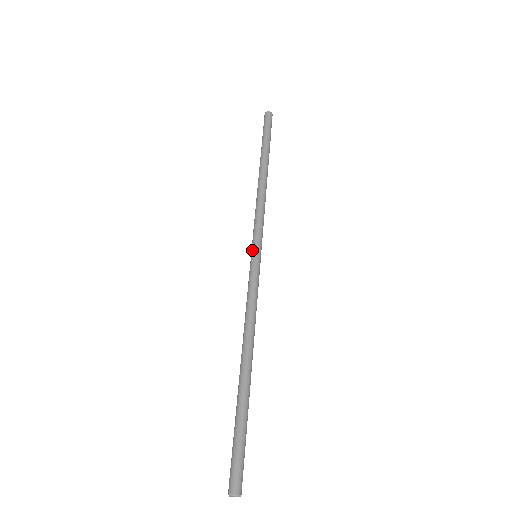
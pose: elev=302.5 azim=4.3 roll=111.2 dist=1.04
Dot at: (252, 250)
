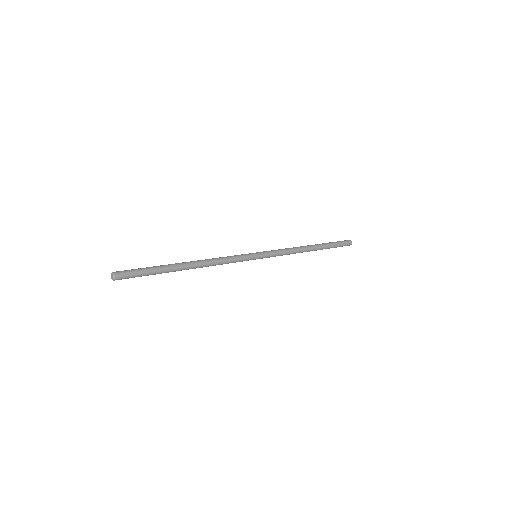
Dot at: occluded
